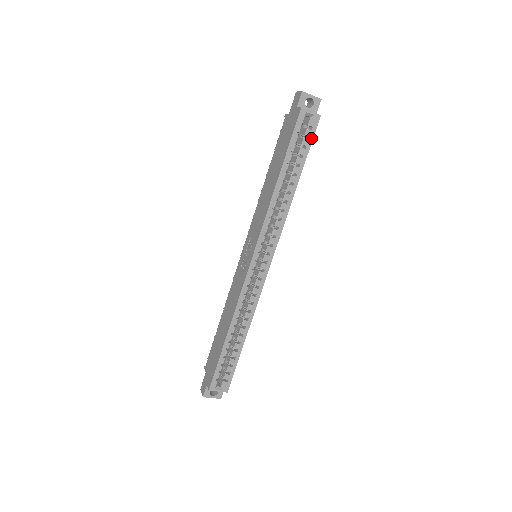
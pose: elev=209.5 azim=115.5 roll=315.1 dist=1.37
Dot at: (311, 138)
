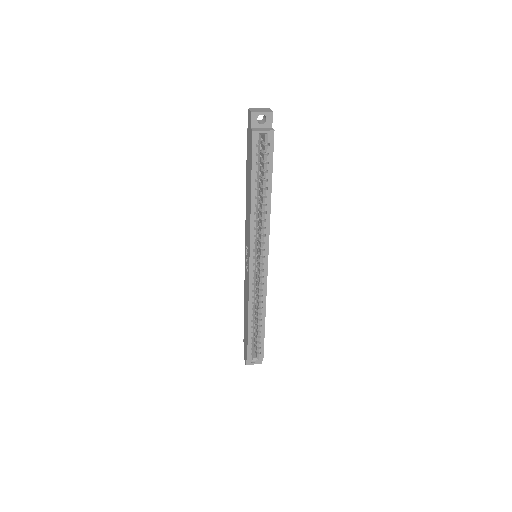
Dot at: (271, 153)
